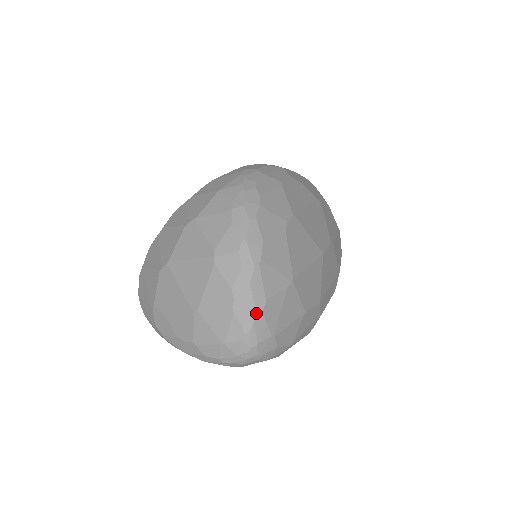
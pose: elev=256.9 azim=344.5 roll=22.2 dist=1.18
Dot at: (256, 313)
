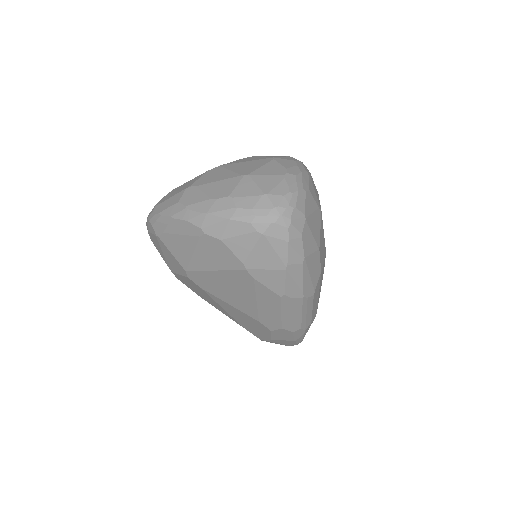
Dot at: (302, 187)
